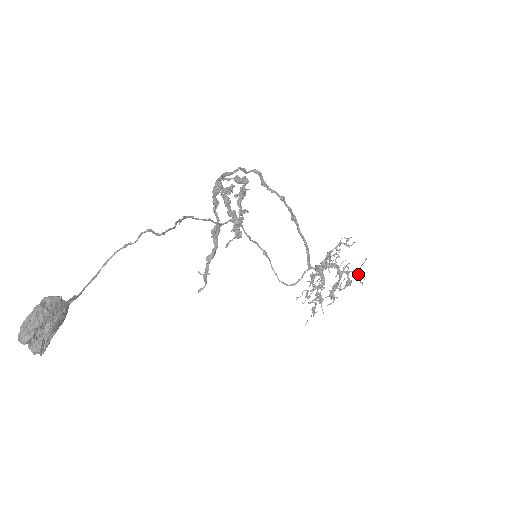
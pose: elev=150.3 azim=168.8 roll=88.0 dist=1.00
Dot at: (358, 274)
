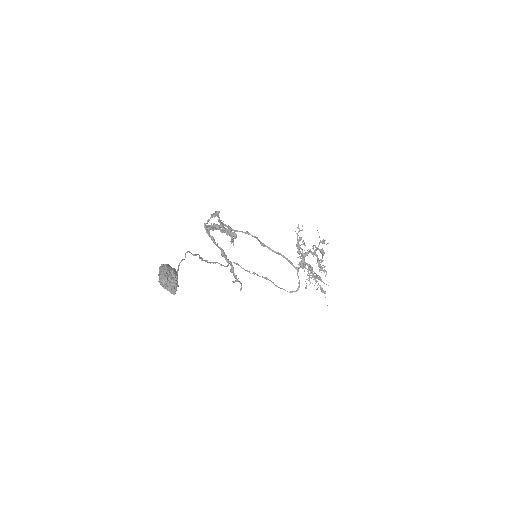
Dot at: (321, 241)
